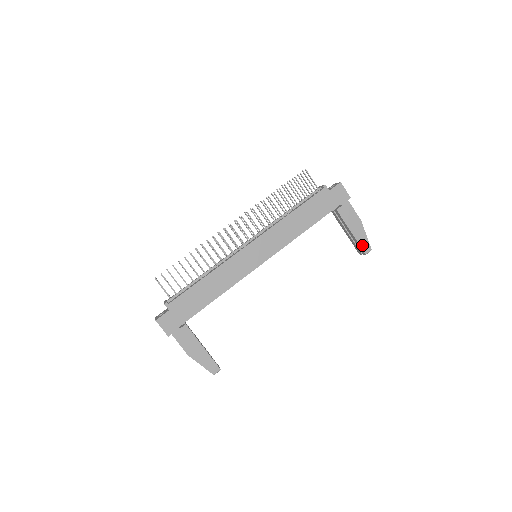
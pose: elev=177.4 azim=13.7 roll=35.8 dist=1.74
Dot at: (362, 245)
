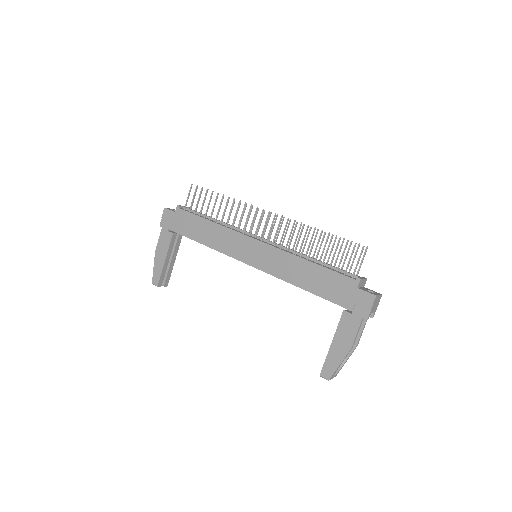
Dot at: (327, 365)
